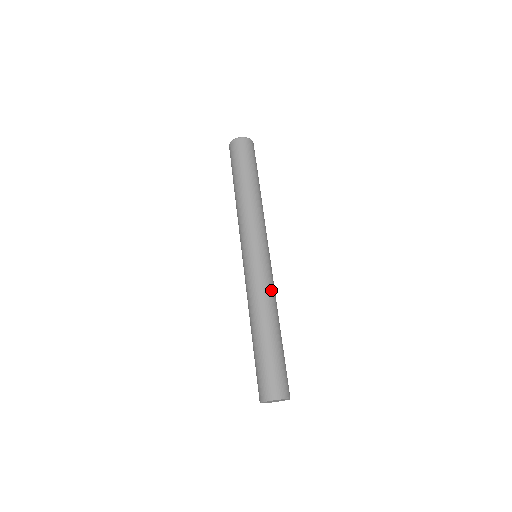
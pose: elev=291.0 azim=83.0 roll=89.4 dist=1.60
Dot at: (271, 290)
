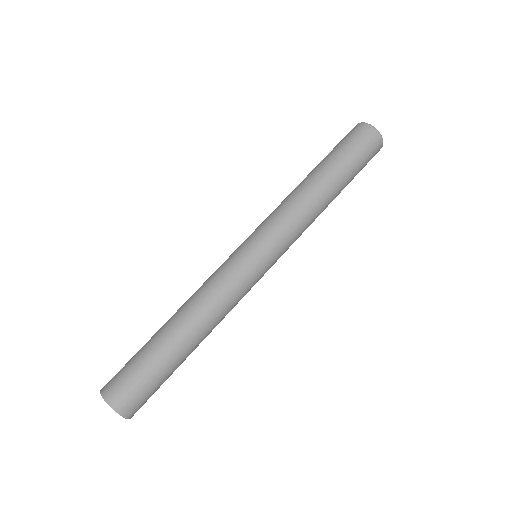
Dot at: (231, 307)
